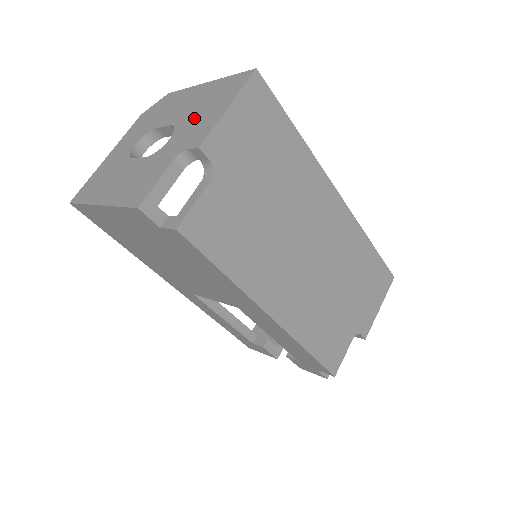
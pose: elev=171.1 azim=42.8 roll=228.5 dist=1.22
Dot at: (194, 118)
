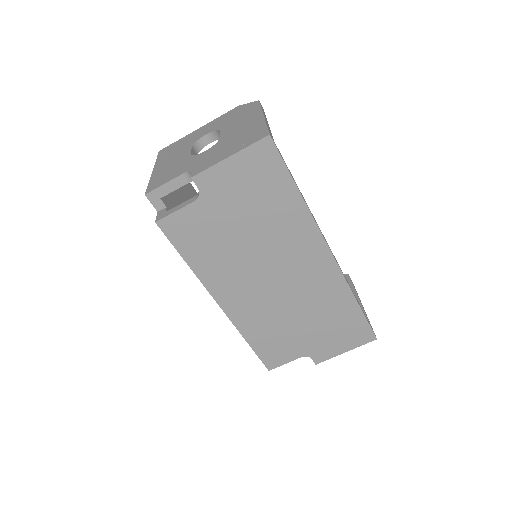
Dot at: (223, 146)
